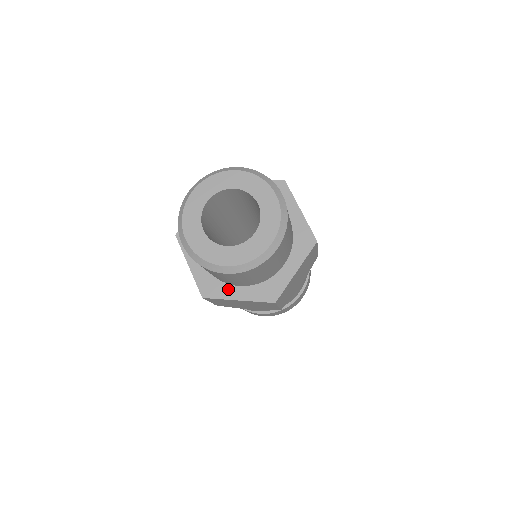
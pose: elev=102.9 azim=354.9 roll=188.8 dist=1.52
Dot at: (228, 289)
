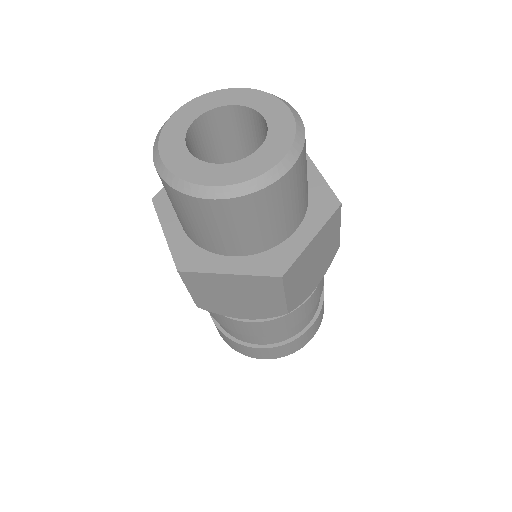
Dot at: (291, 243)
